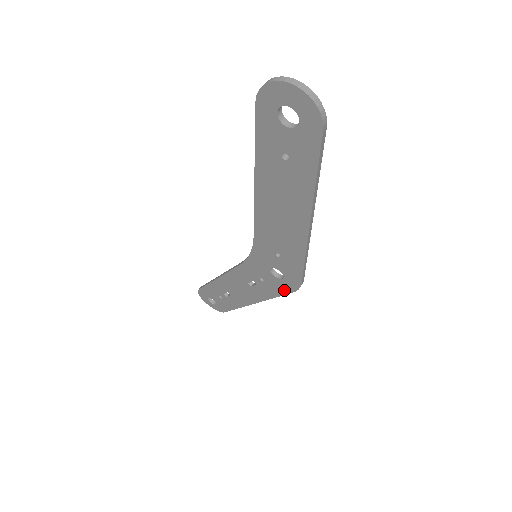
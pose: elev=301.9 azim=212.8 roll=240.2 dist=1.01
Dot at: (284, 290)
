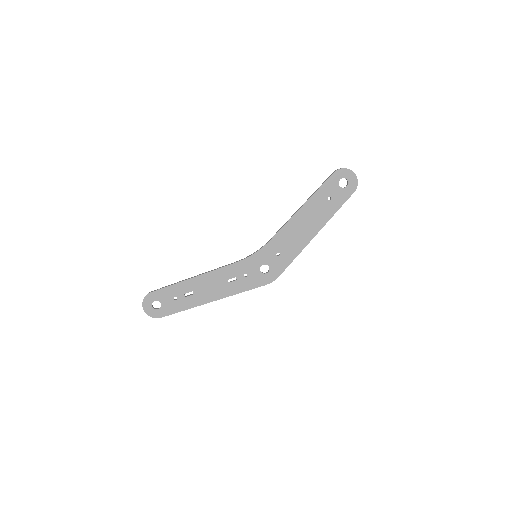
Dot at: (259, 284)
